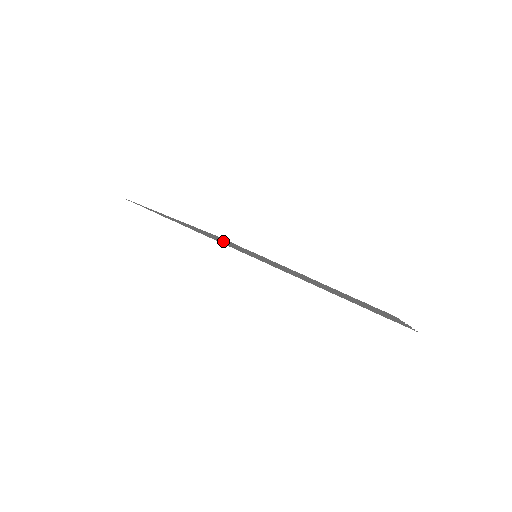
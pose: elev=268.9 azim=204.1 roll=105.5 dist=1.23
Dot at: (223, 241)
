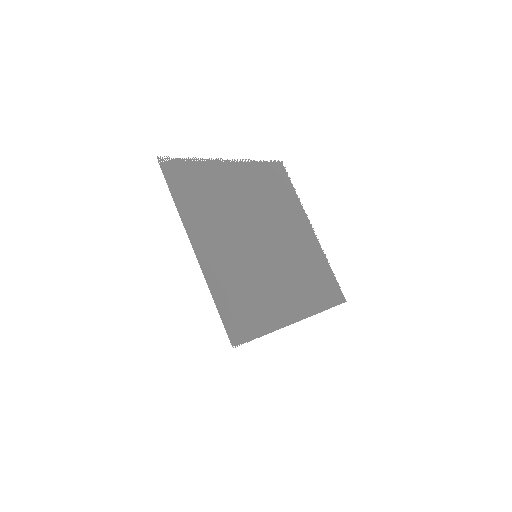
Dot at: (250, 278)
